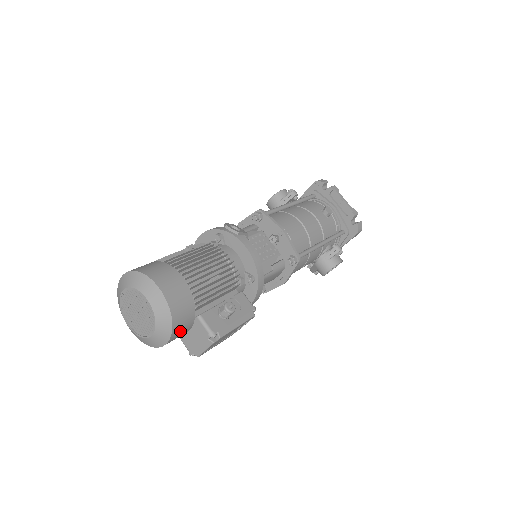
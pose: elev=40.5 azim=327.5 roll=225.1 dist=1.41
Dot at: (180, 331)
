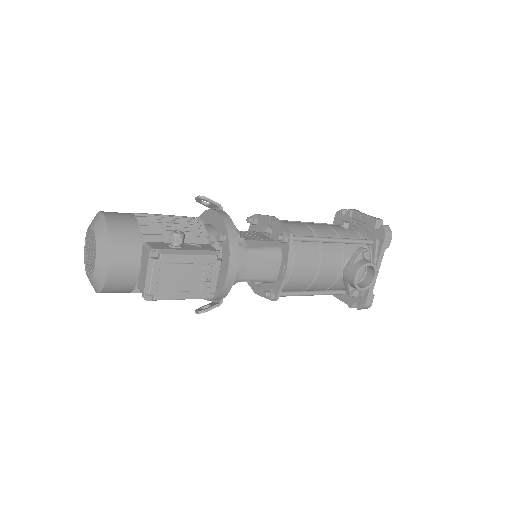
Dot at: (123, 255)
